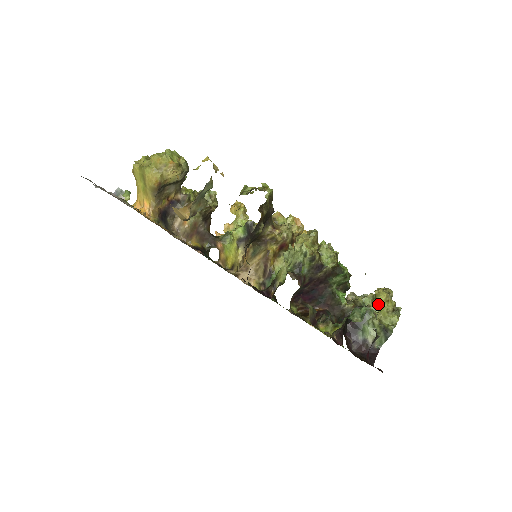
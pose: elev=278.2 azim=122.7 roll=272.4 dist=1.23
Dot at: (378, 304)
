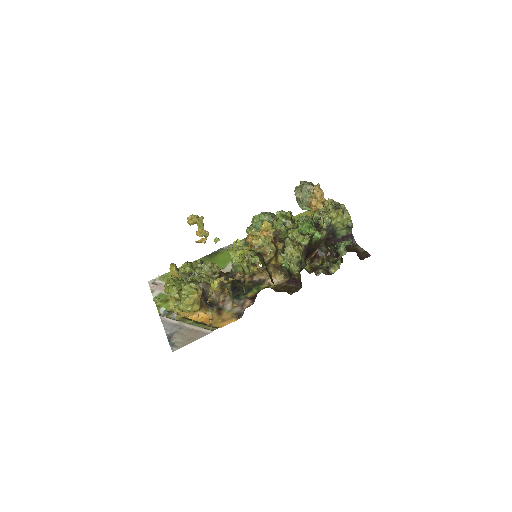
Dot at: (335, 219)
